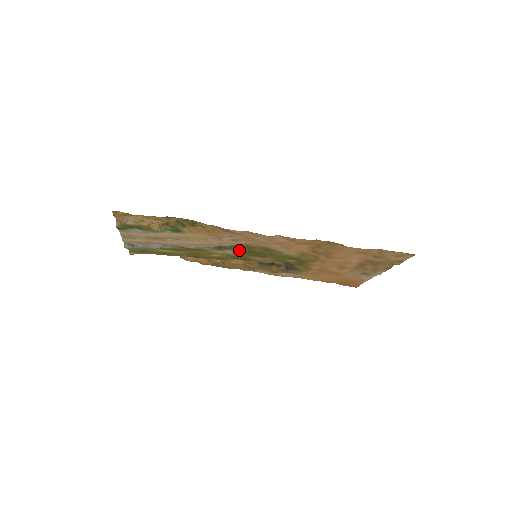
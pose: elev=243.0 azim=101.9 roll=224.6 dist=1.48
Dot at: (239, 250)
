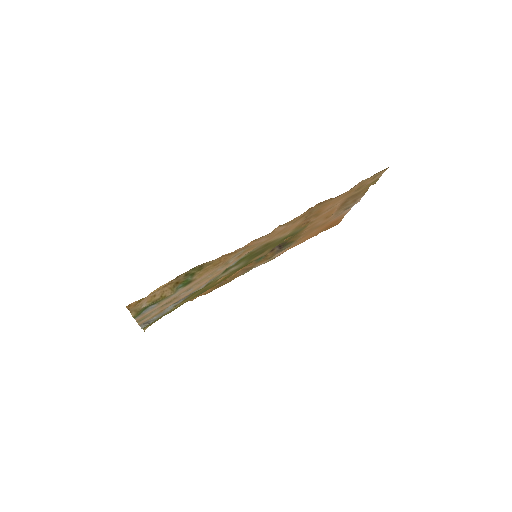
Dot at: (242, 261)
